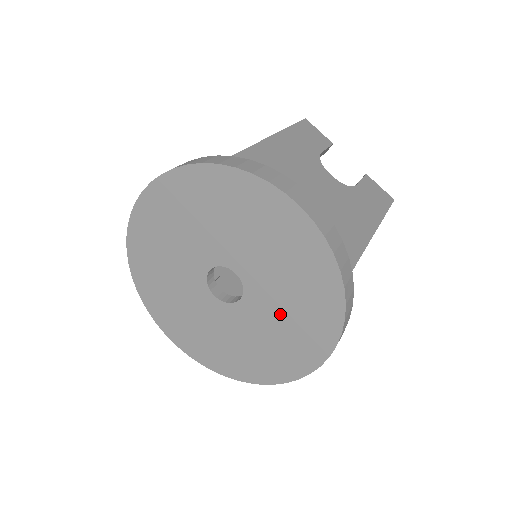
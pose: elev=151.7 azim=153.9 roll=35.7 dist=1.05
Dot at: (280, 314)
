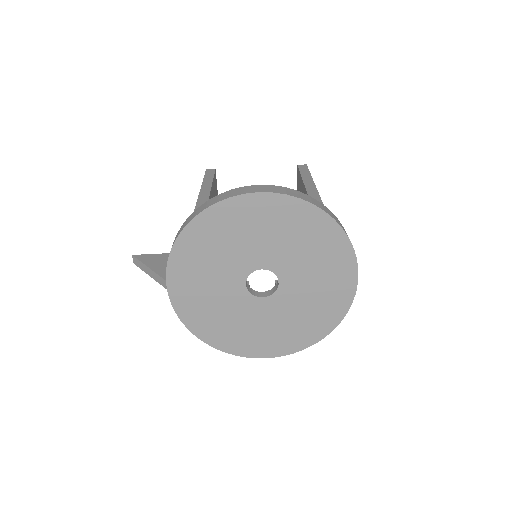
Dot at: (280, 320)
